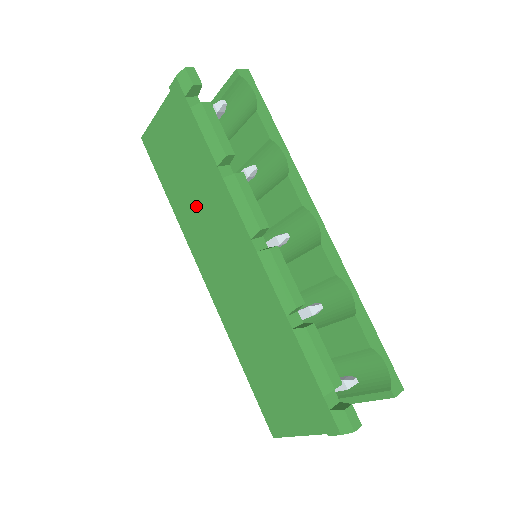
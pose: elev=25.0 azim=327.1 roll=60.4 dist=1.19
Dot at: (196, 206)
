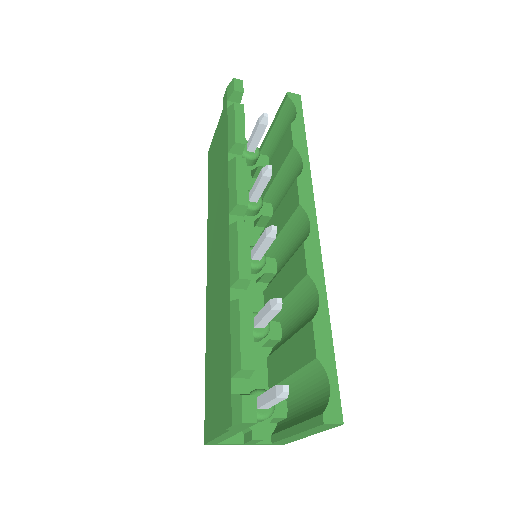
Dot at: (216, 198)
